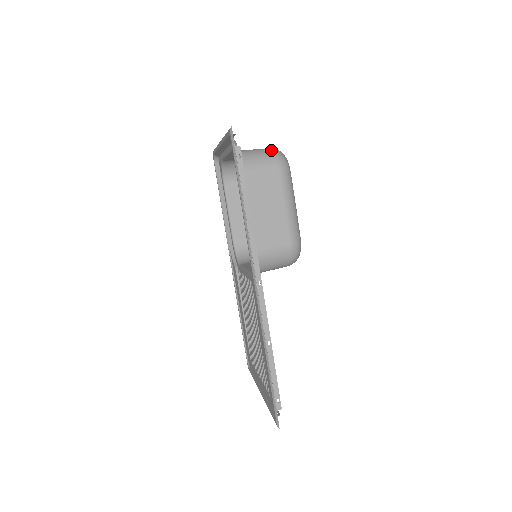
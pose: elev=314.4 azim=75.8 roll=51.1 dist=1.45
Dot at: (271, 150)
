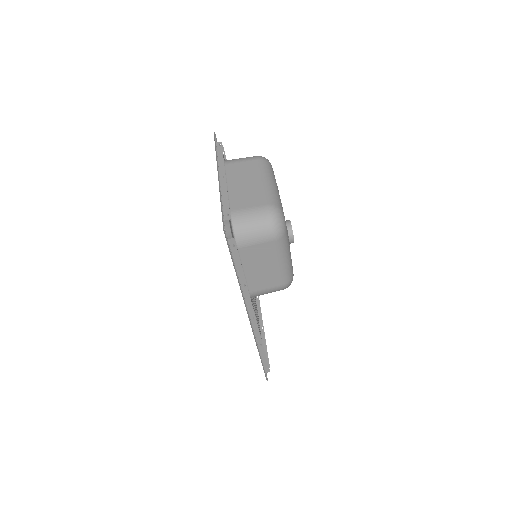
Dot at: (267, 216)
